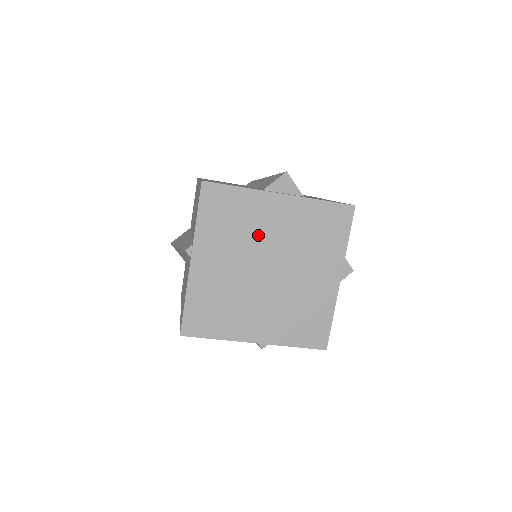
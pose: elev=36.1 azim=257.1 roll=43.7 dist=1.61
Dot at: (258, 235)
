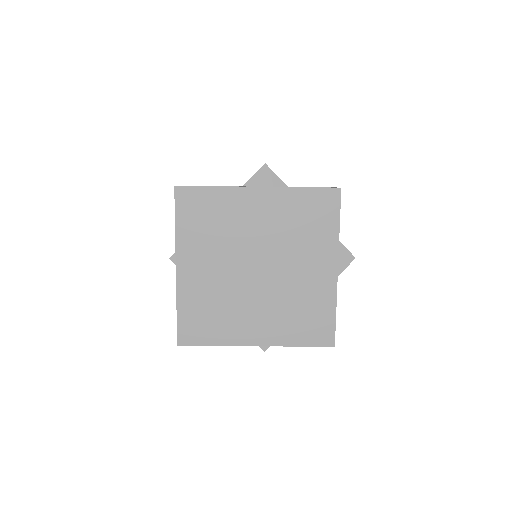
Dot at: (241, 233)
